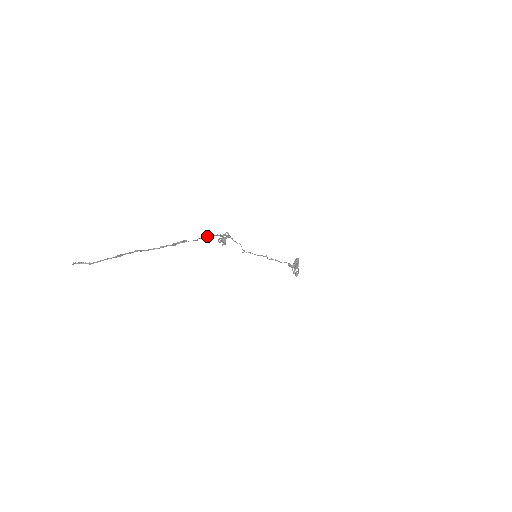
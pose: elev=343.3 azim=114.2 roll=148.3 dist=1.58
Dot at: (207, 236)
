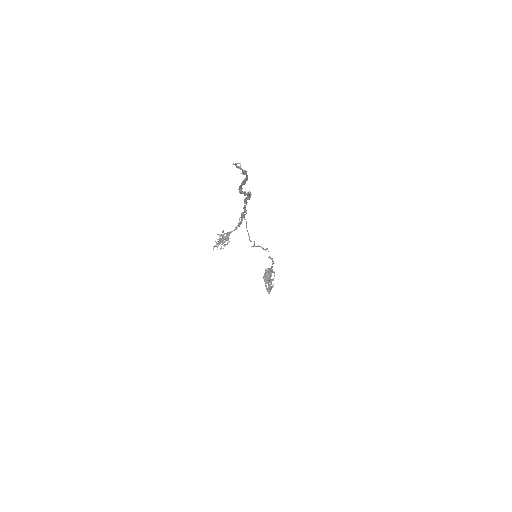
Dot at: (244, 208)
